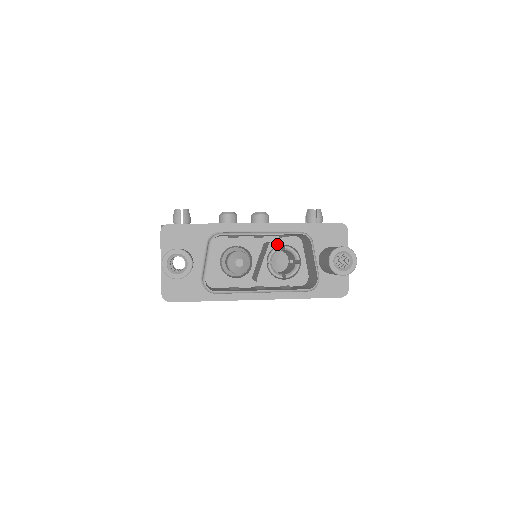
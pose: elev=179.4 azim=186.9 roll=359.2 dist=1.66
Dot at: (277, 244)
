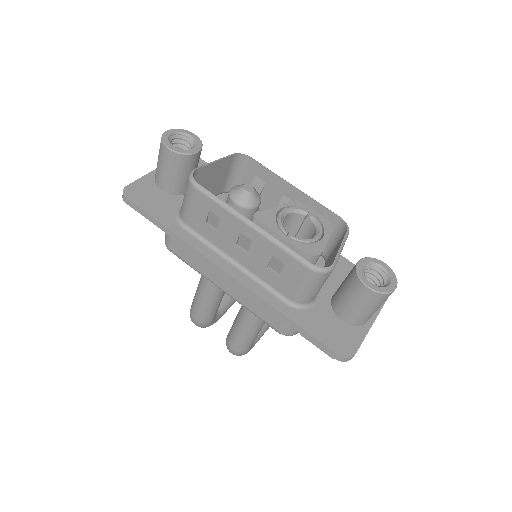
Dot at: (304, 207)
